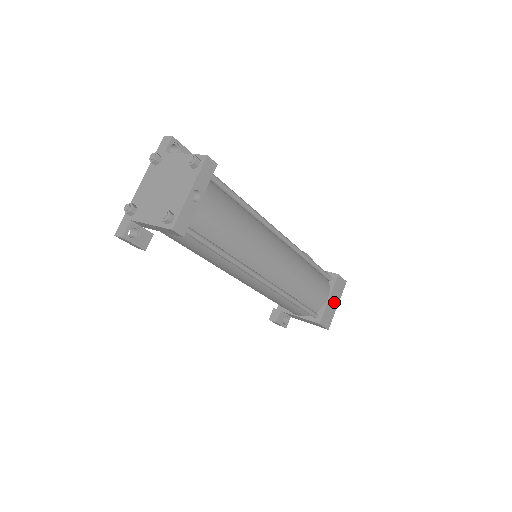
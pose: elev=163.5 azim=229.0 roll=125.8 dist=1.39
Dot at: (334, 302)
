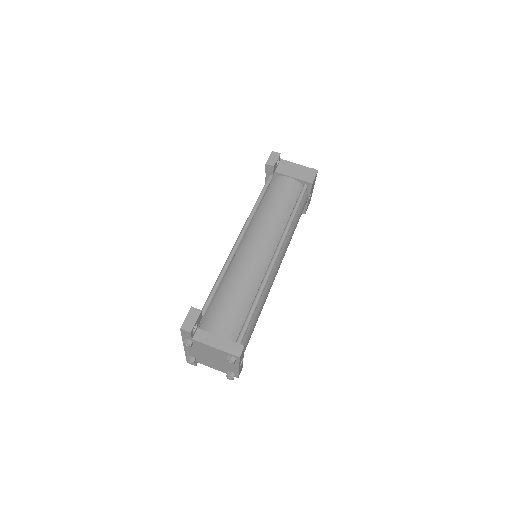
Dot at: occluded
